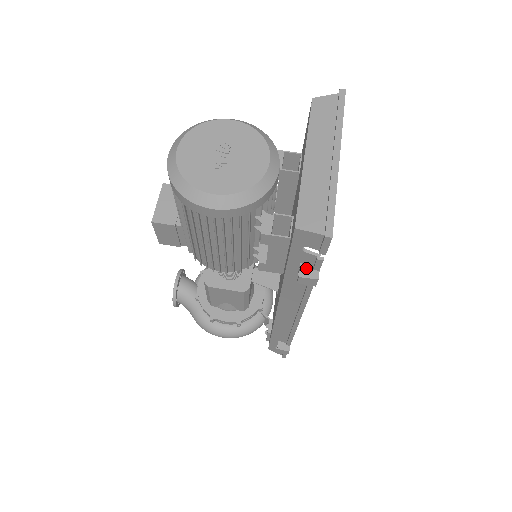
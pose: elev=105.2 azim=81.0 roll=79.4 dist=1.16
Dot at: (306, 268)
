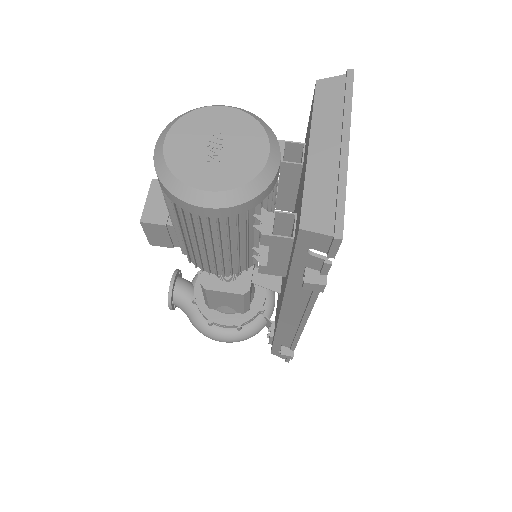
Dot at: (312, 272)
